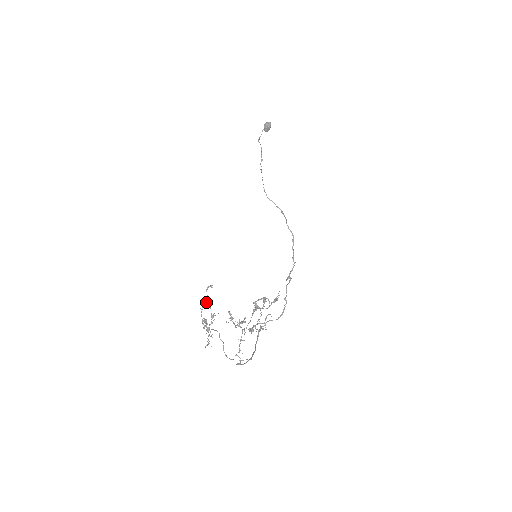
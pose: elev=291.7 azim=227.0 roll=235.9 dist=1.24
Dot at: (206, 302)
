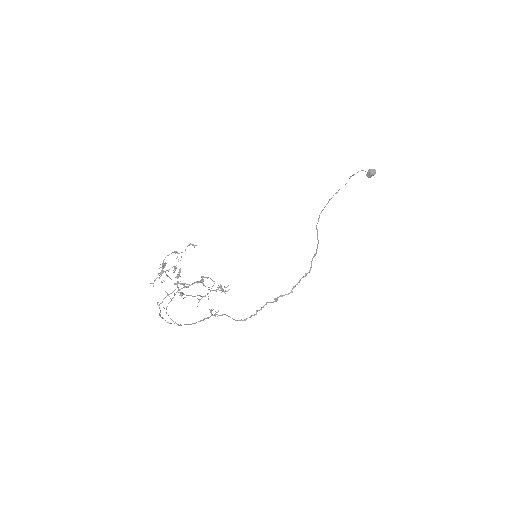
Dot at: (179, 253)
